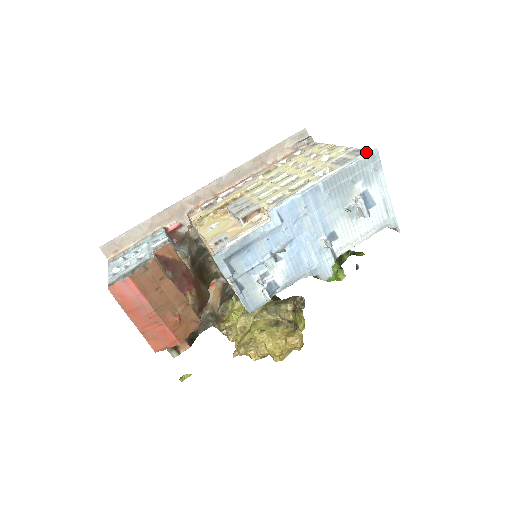
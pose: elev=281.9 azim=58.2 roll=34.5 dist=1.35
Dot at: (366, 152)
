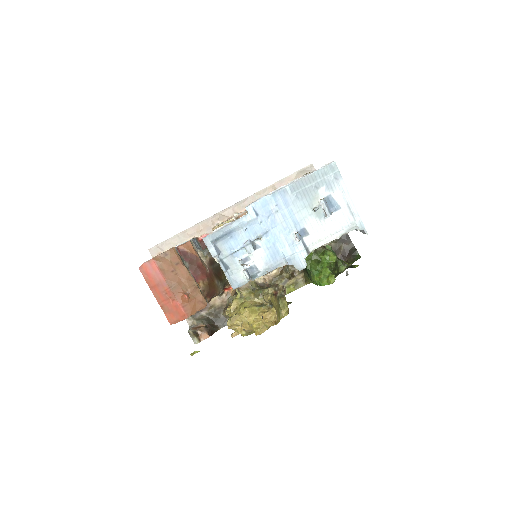
Dot at: (326, 164)
